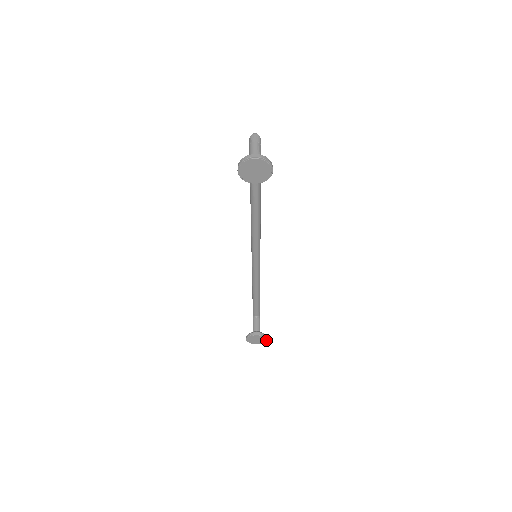
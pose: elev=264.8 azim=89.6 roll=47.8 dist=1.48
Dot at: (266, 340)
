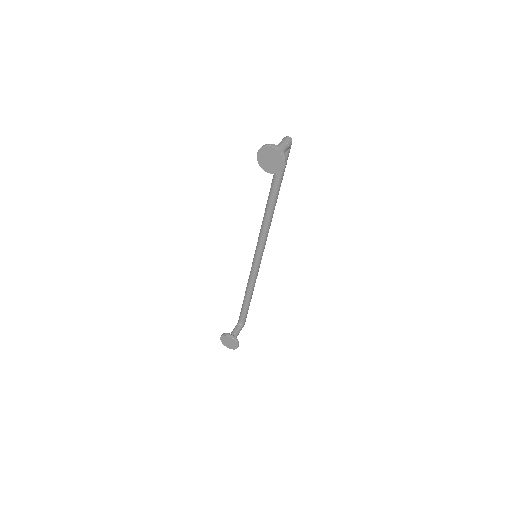
Dot at: (237, 347)
